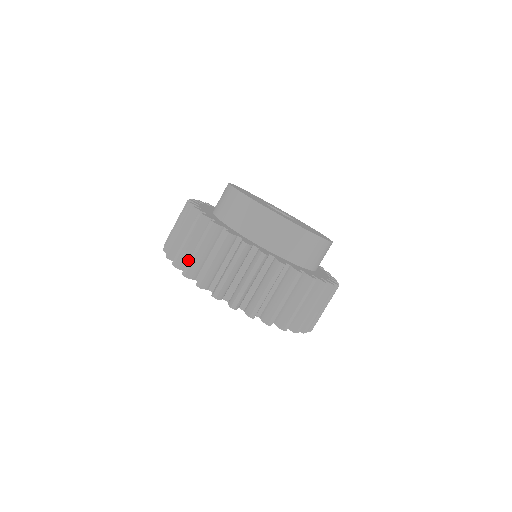
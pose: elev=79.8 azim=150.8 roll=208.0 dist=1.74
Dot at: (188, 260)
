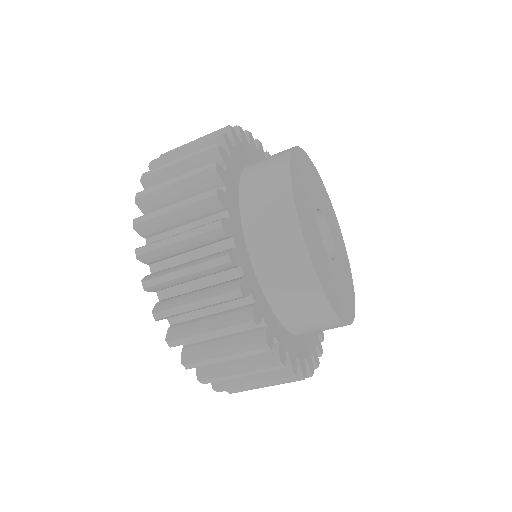
Dot at: occluded
